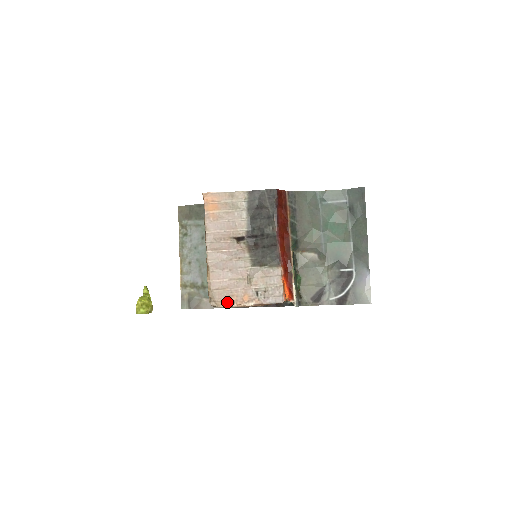
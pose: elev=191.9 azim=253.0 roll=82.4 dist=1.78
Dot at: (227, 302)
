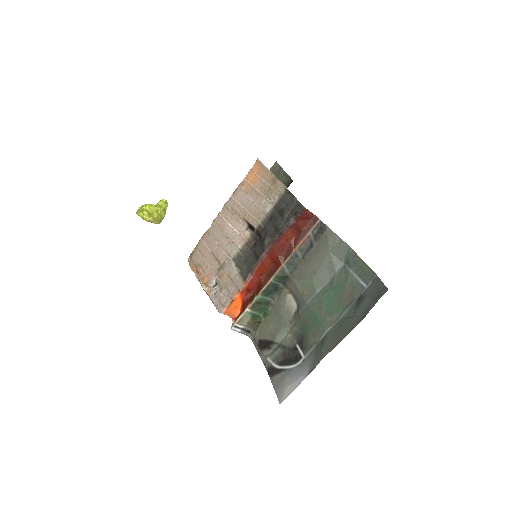
Dot at: (195, 268)
